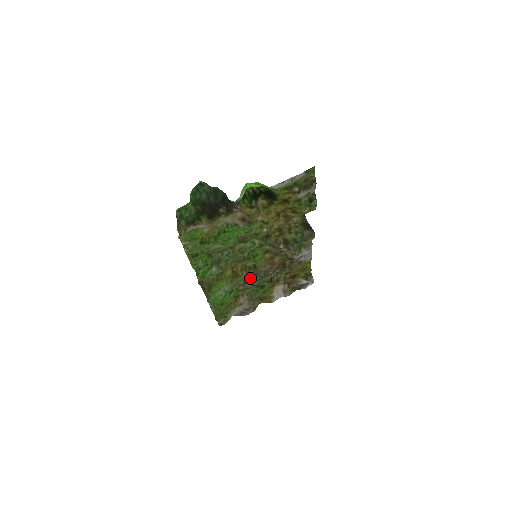
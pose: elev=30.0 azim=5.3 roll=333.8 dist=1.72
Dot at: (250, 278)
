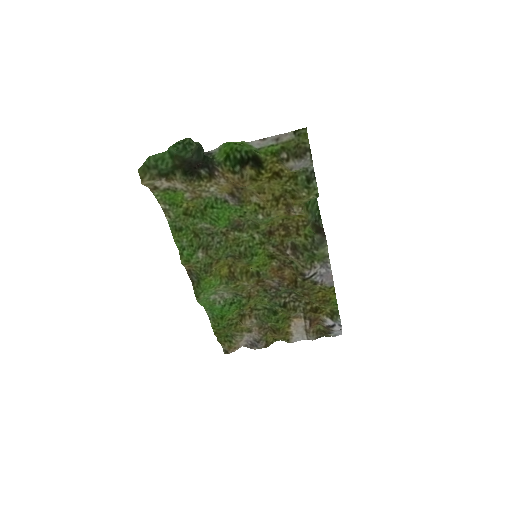
Dot at: (257, 292)
